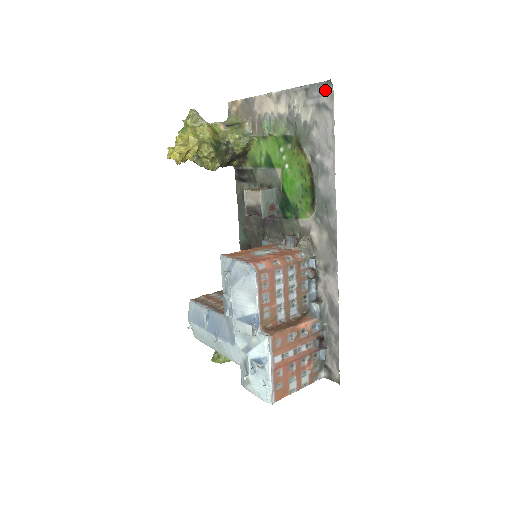
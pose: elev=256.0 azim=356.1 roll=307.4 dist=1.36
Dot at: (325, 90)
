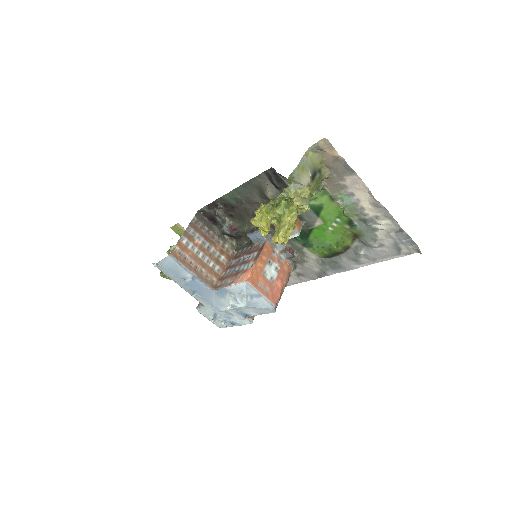
Dot at: (411, 247)
